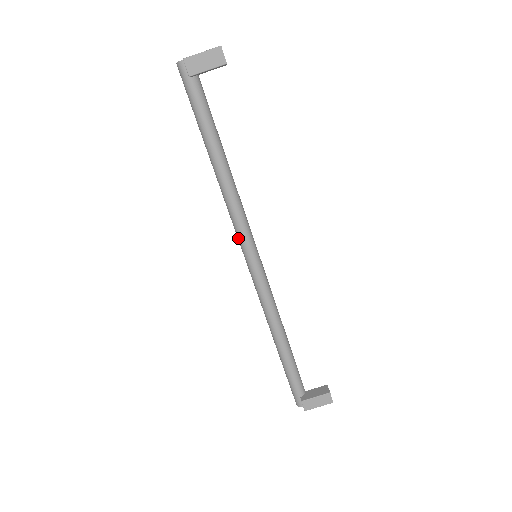
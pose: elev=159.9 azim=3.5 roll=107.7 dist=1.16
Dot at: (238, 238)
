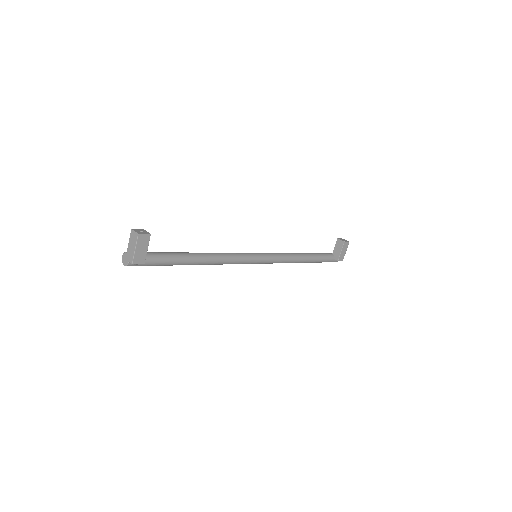
Dot at: occluded
